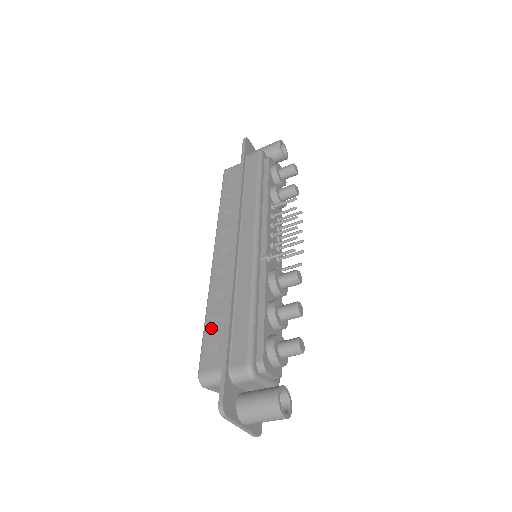
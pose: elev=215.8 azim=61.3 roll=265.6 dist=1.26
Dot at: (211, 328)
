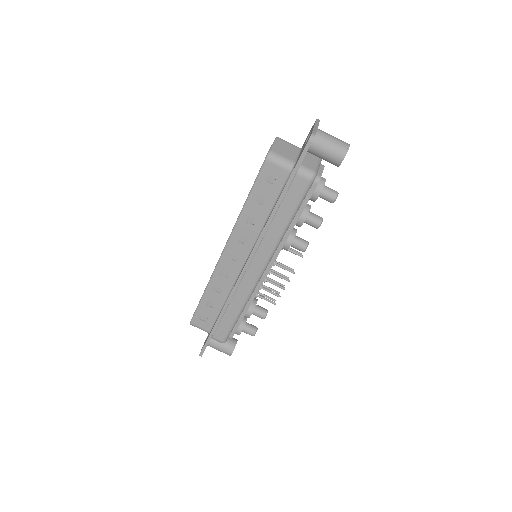
Dot at: occluded
